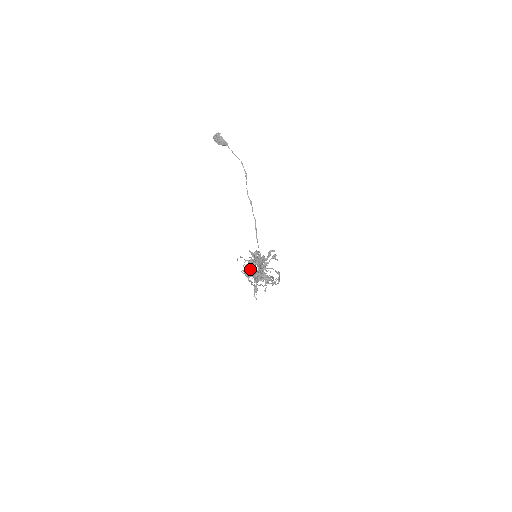
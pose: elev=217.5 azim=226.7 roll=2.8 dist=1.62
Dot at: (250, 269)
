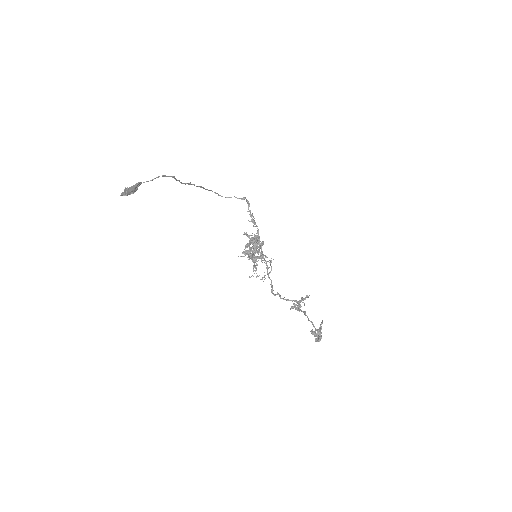
Dot at: (278, 294)
